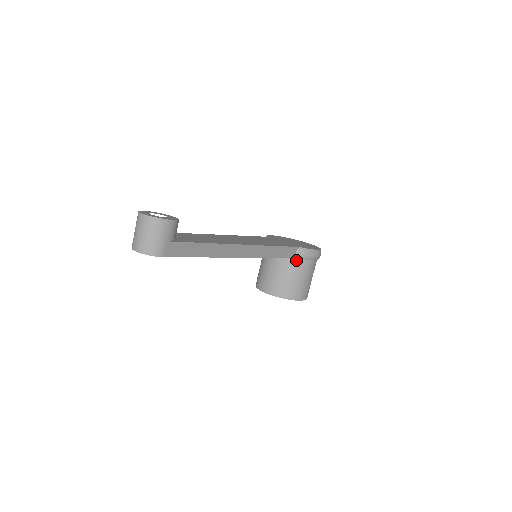
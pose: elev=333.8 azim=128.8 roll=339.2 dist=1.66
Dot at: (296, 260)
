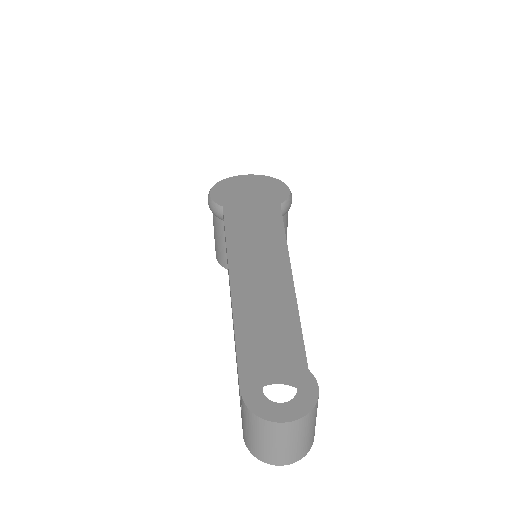
Dot at: occluded
